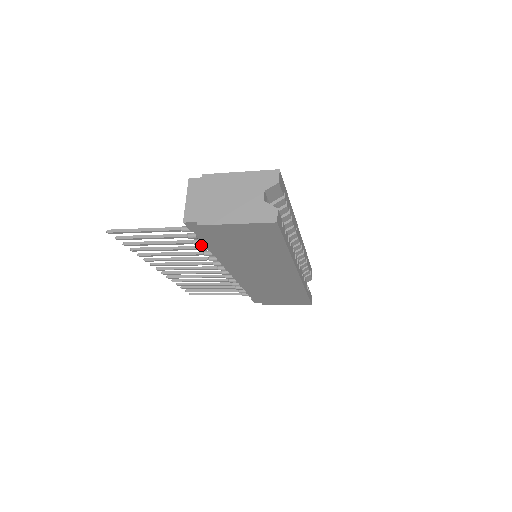
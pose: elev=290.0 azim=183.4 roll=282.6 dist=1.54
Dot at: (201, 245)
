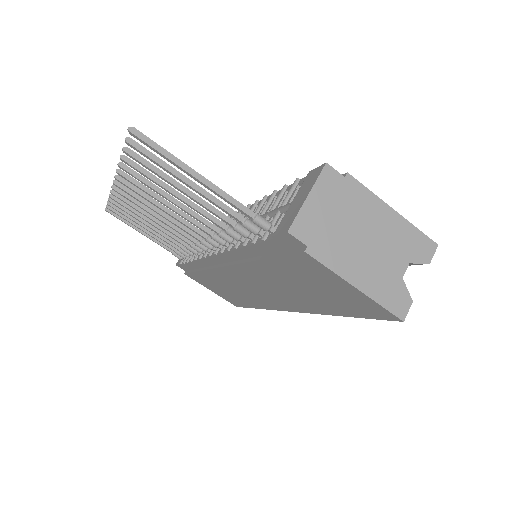
Dot at: occluded
